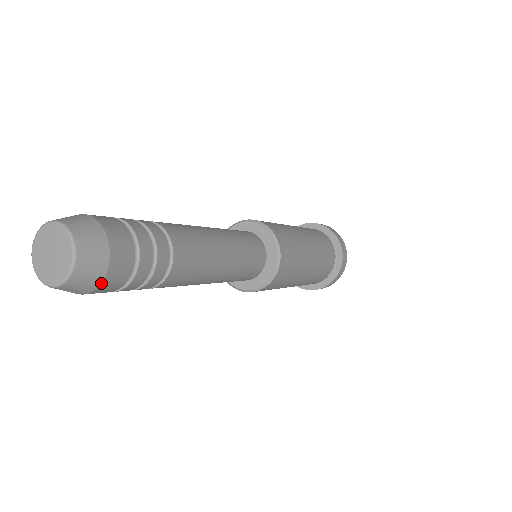
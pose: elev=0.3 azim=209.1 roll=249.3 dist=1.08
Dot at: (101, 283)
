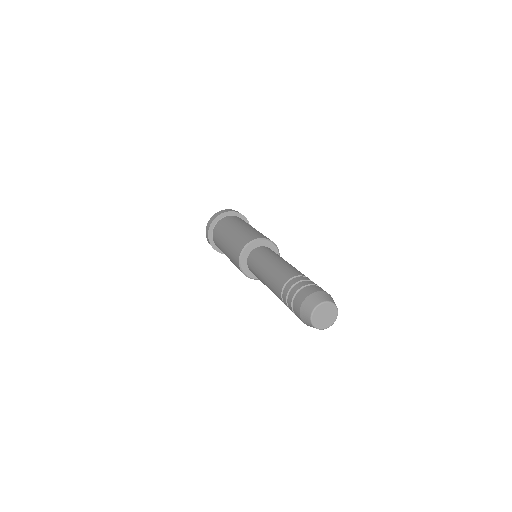
Dot at: occluded
